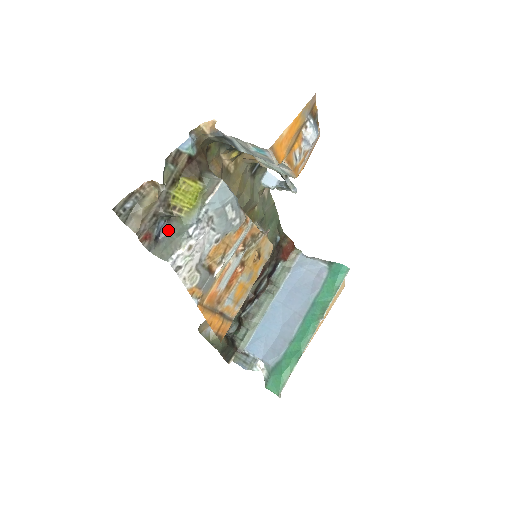
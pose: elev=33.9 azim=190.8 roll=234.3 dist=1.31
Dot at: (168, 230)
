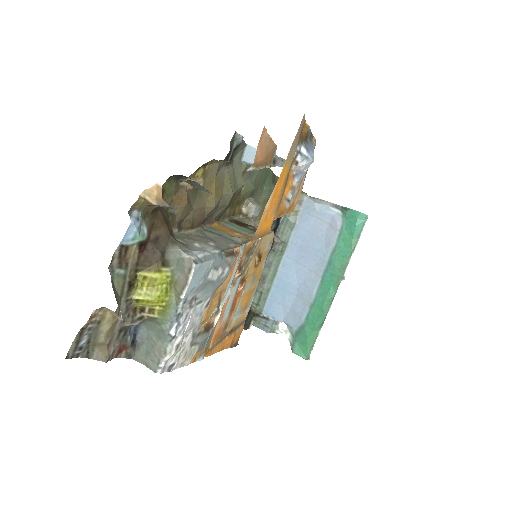
Dot at: (144, 329)
